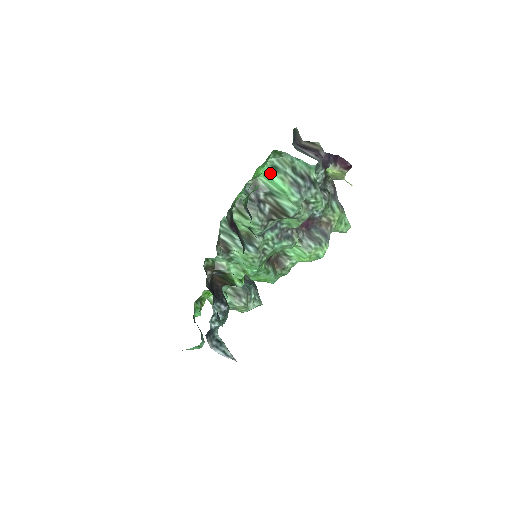
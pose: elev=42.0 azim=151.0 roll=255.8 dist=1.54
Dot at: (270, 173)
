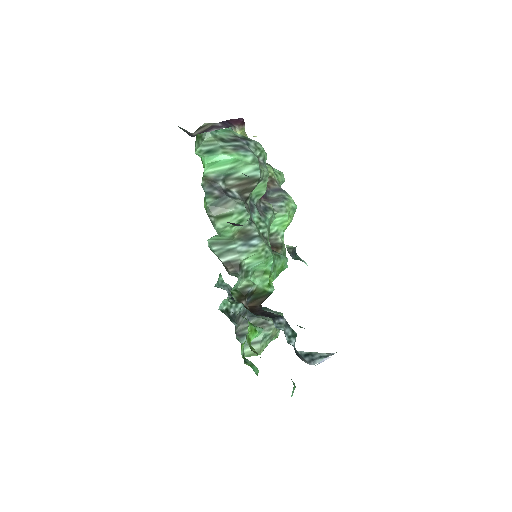
Dot at: (211, 158)
